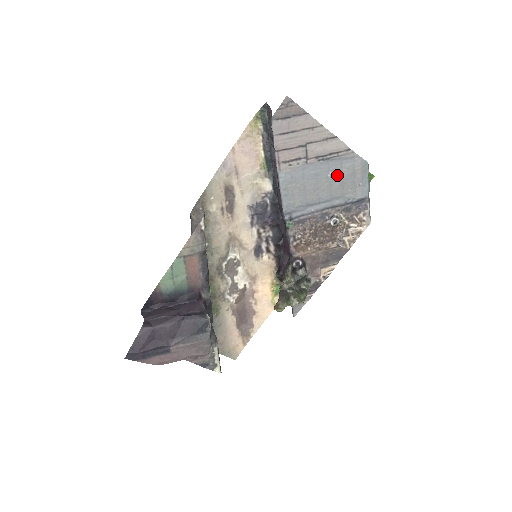
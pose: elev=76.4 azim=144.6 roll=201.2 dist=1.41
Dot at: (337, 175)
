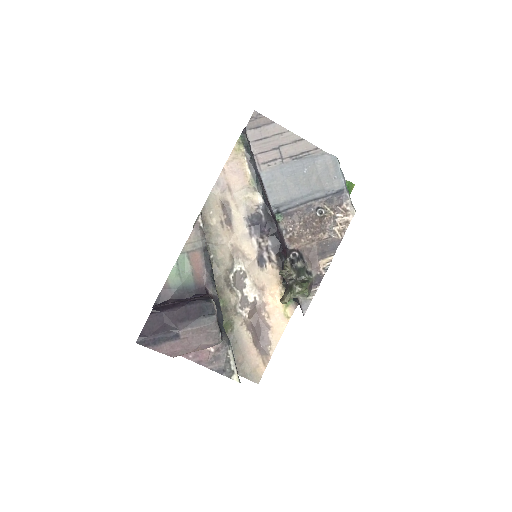
Dot at: (312, 171)
